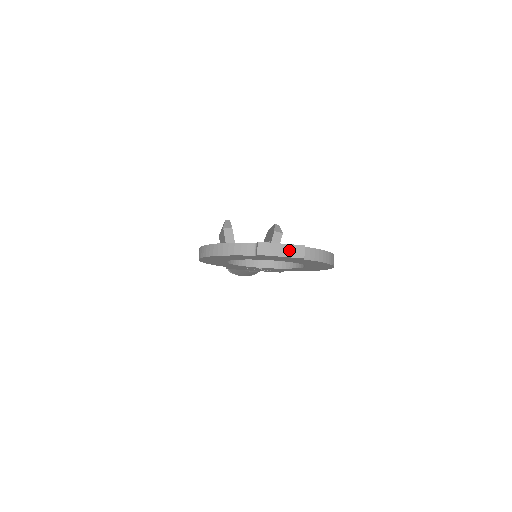
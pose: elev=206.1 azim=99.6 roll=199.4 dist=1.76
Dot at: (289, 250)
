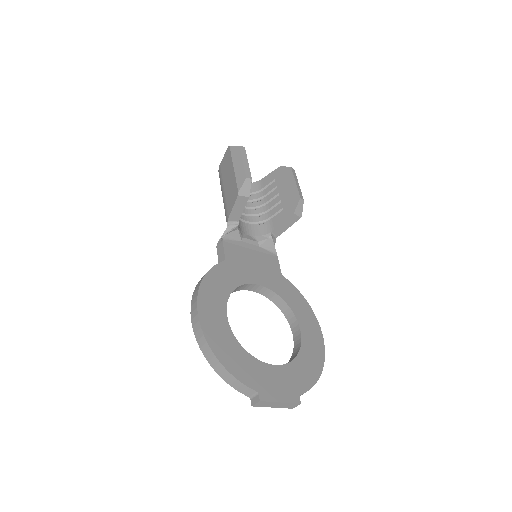
Dot at: (284, 405)
